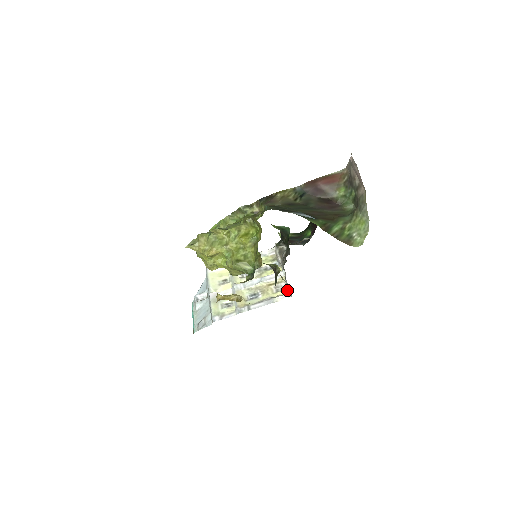
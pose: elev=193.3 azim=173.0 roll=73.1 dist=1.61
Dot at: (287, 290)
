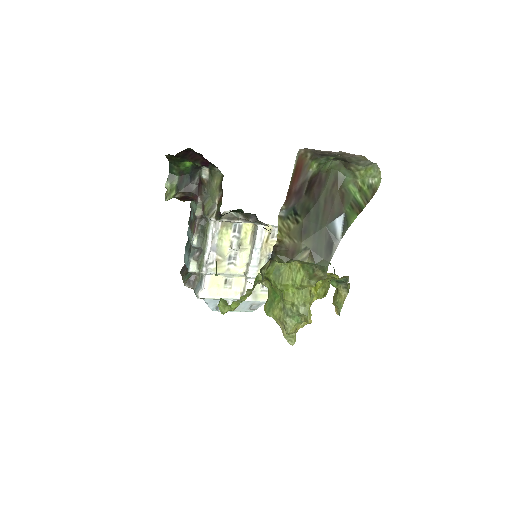
Dot at: occluded
